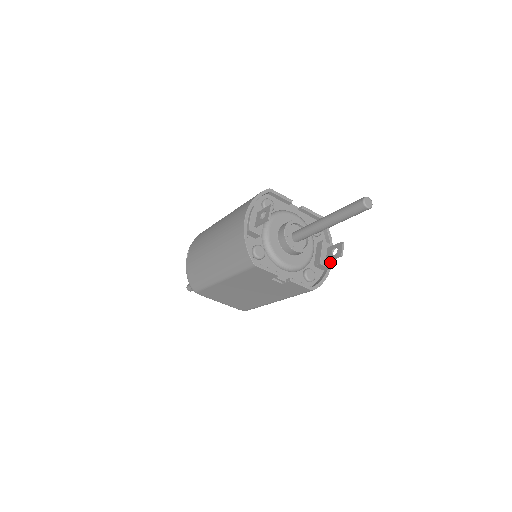
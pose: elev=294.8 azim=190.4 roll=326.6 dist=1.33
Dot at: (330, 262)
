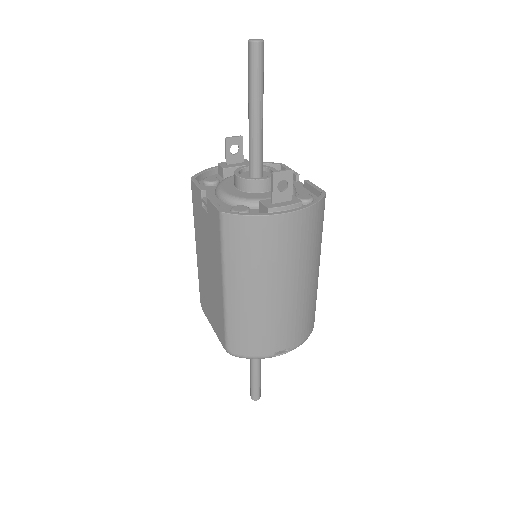
Dot at: (276, 206)
